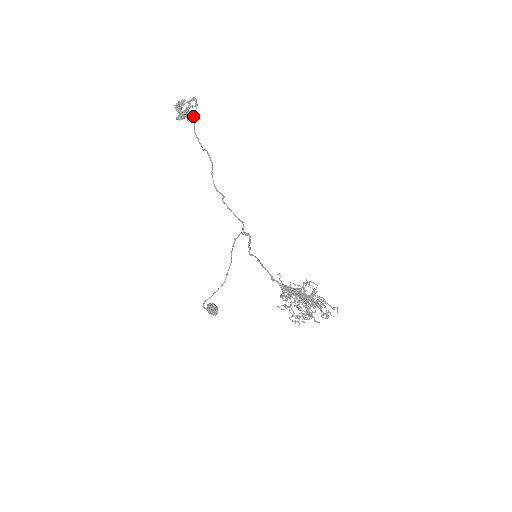
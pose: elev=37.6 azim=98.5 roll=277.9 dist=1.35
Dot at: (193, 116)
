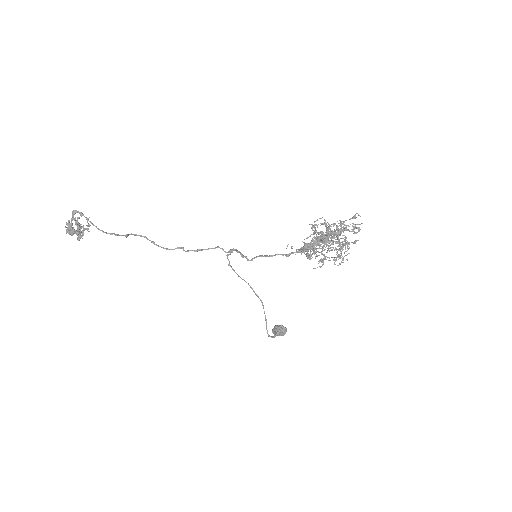
Dot at: occluded
